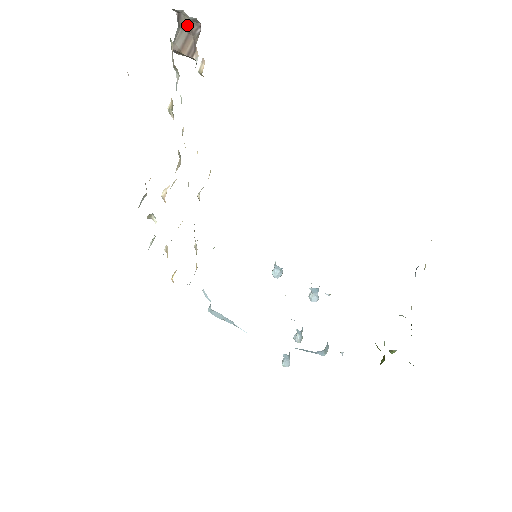
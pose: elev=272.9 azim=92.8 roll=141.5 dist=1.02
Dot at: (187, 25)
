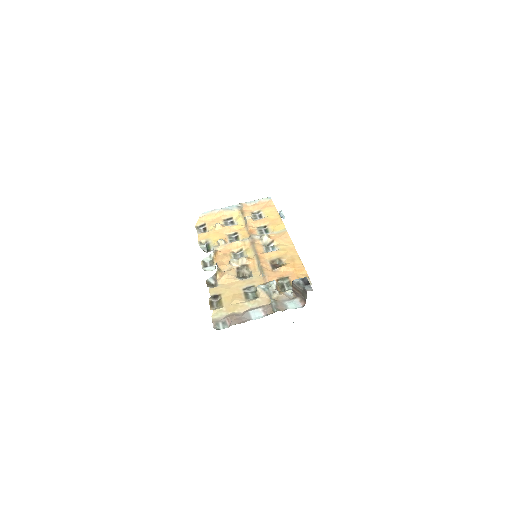
Dot at: (304, 295)
